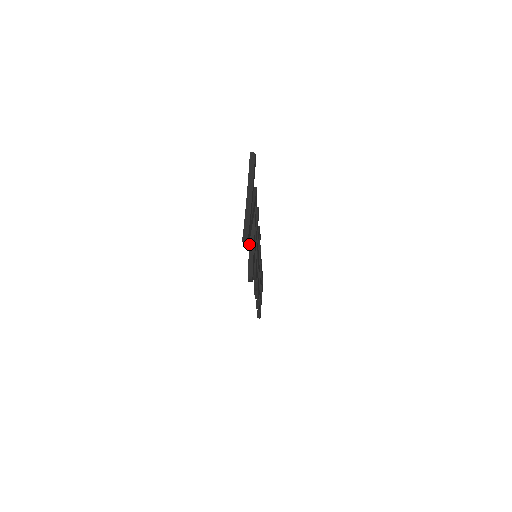
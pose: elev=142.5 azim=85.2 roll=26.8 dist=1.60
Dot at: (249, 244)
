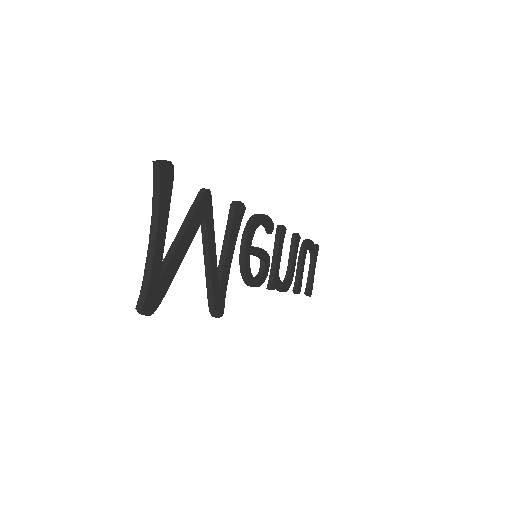
Dot at: (205, 272)
